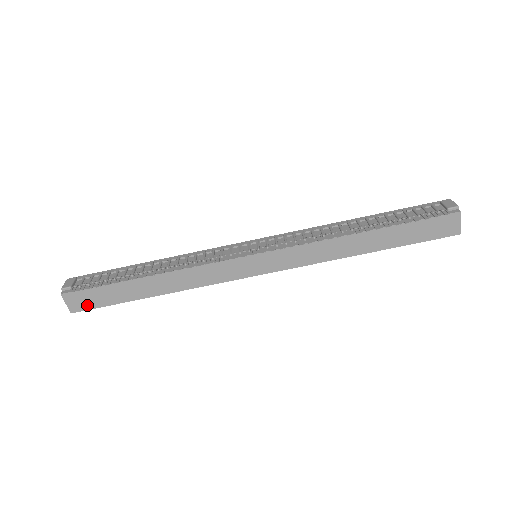
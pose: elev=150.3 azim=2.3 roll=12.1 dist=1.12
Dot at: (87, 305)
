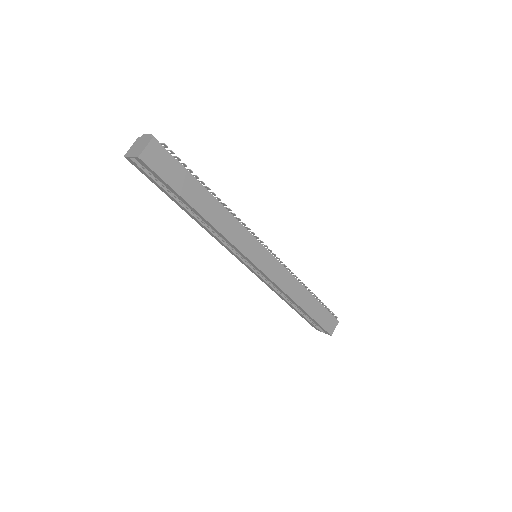
Dot at: (157, 166)
